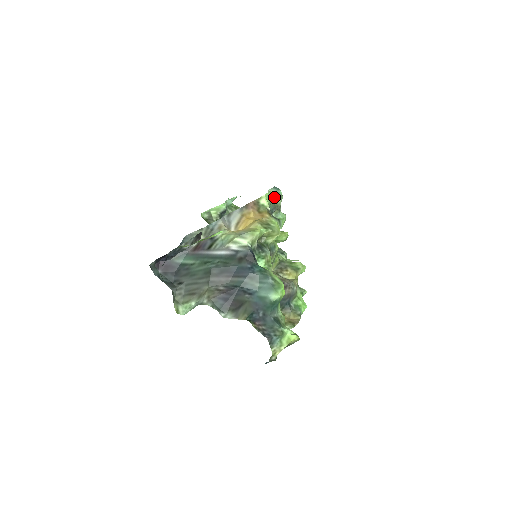
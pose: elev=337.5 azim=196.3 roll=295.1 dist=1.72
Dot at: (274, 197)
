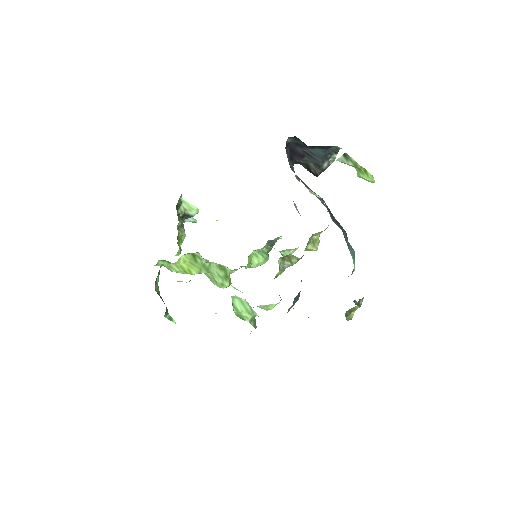
Dot at: occluded
